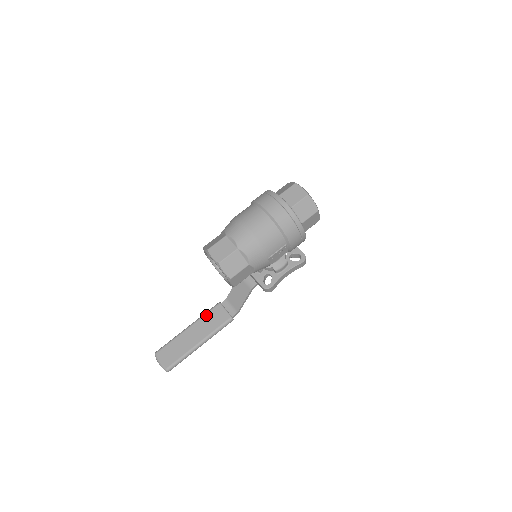
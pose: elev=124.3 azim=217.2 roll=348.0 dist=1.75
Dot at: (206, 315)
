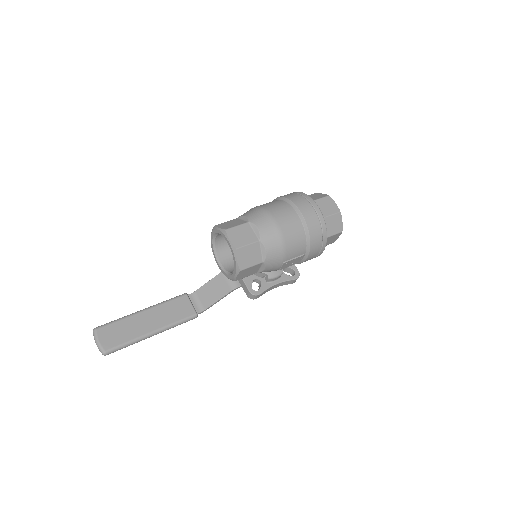
Dot at: (168, 303)
